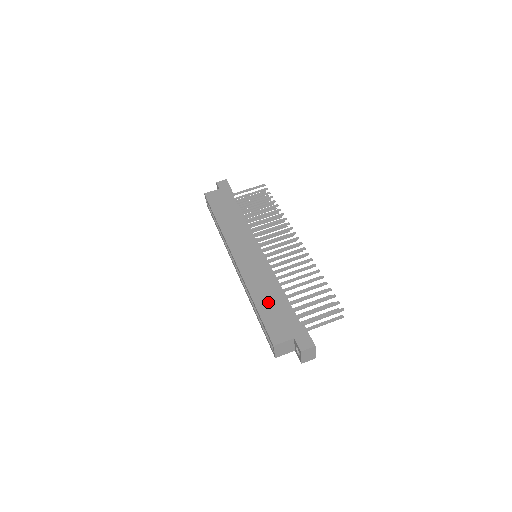
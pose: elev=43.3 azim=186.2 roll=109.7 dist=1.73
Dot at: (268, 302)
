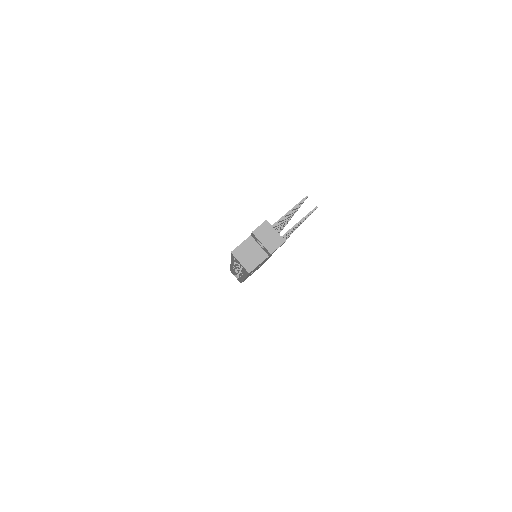
Dot at: occluded
